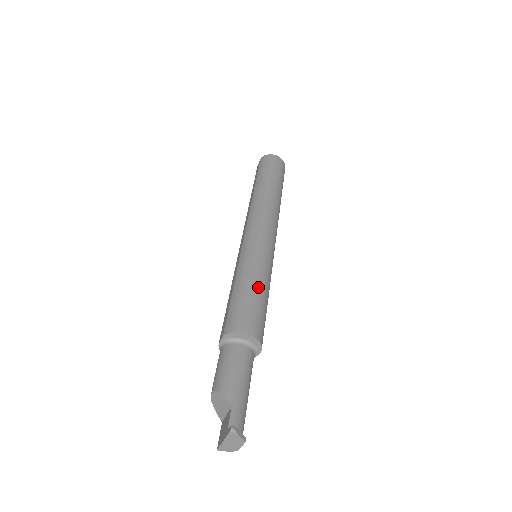
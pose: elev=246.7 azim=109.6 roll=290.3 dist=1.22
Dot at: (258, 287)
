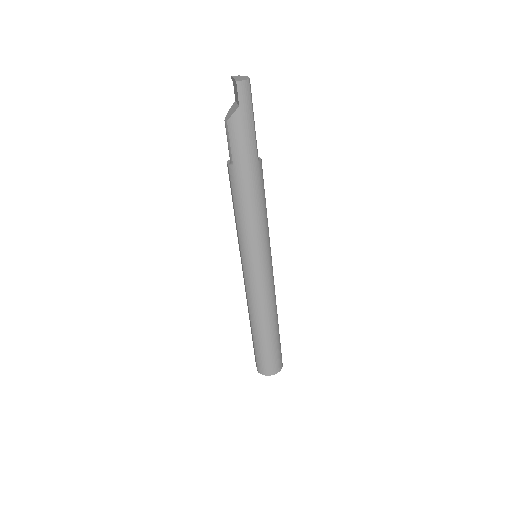
Dot at: occluded
